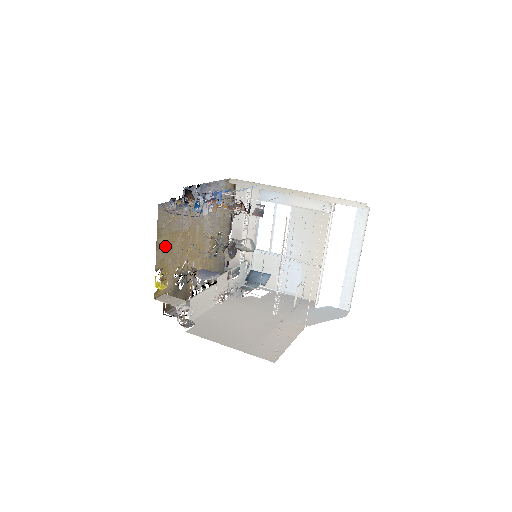
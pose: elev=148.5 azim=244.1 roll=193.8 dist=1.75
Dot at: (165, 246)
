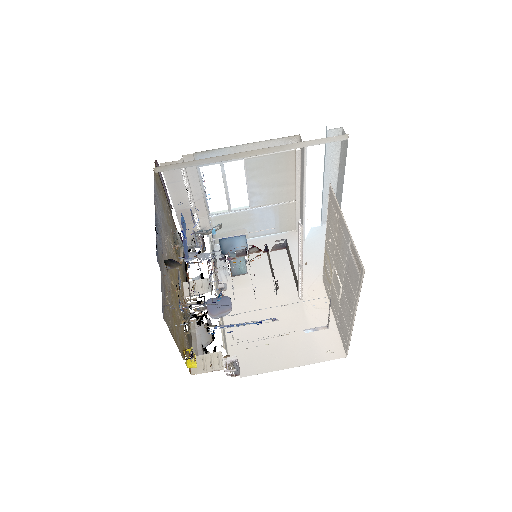
Dot at: (175, 329)
